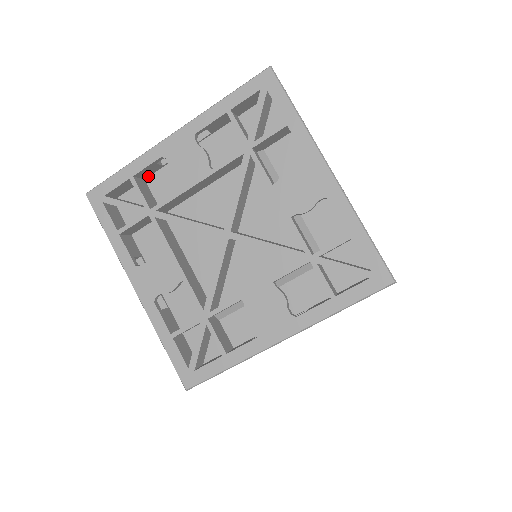
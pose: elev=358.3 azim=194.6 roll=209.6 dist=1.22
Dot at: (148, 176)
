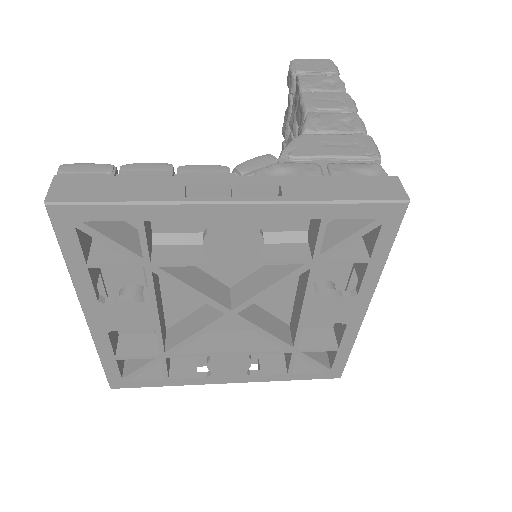
Dot at: (117, 332)
